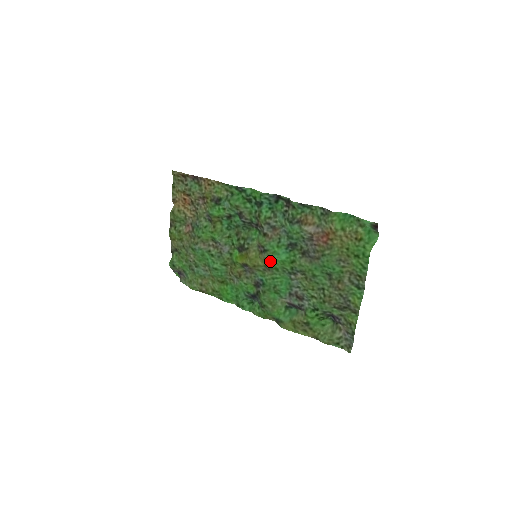
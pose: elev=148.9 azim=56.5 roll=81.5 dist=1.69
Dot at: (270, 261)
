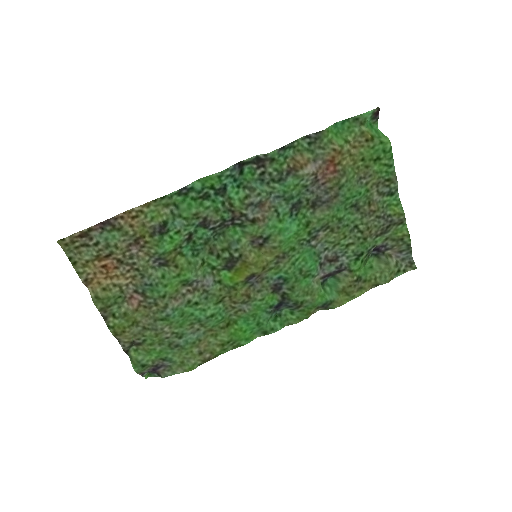
Dot at: (282, 245)
